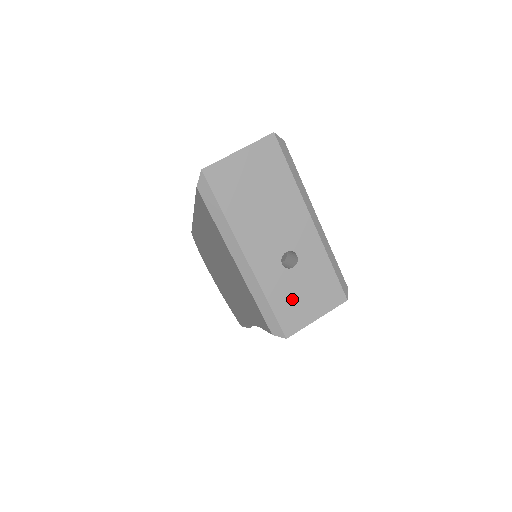
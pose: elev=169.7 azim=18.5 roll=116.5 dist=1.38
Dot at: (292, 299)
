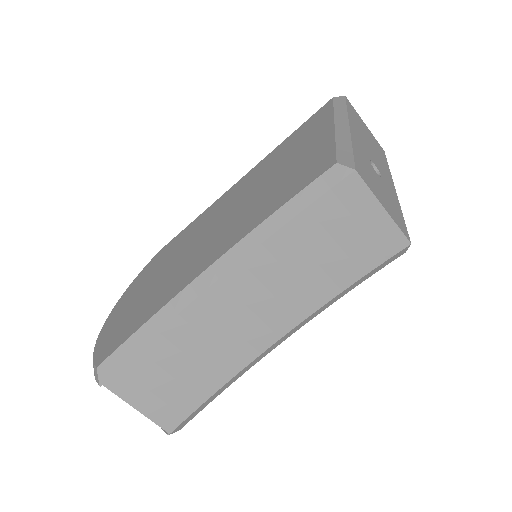
Dot at: (369, 174)
